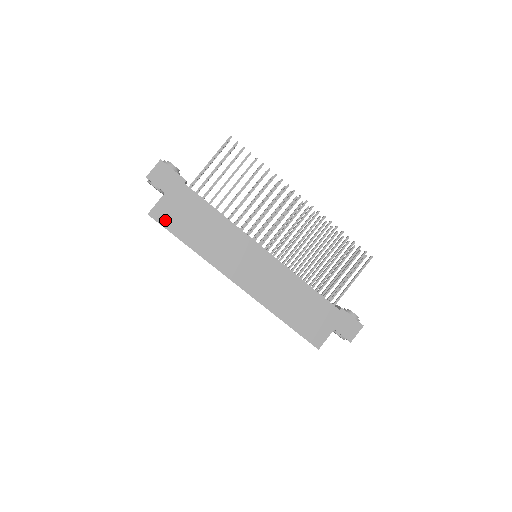
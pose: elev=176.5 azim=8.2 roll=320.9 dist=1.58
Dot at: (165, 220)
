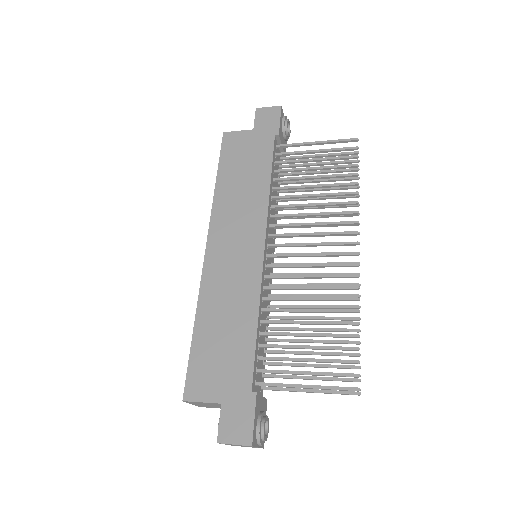
Dot at: (228, 147)
